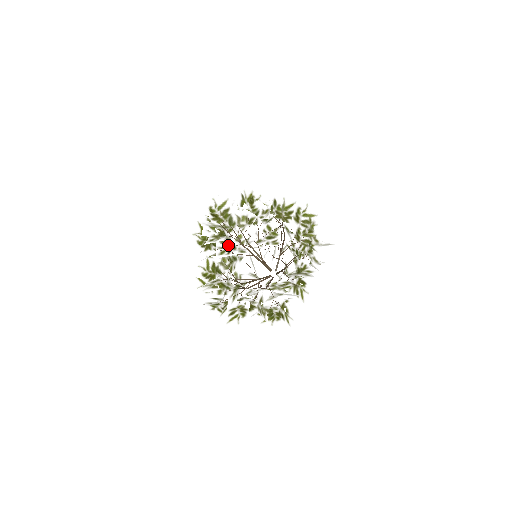
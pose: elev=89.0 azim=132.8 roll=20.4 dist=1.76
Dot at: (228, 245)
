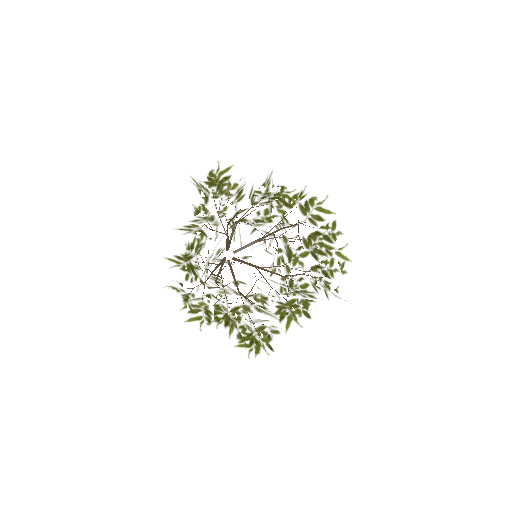
Dot at: (209, 217)
